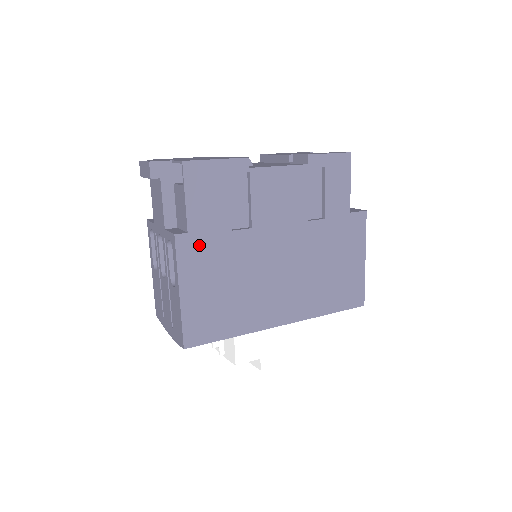
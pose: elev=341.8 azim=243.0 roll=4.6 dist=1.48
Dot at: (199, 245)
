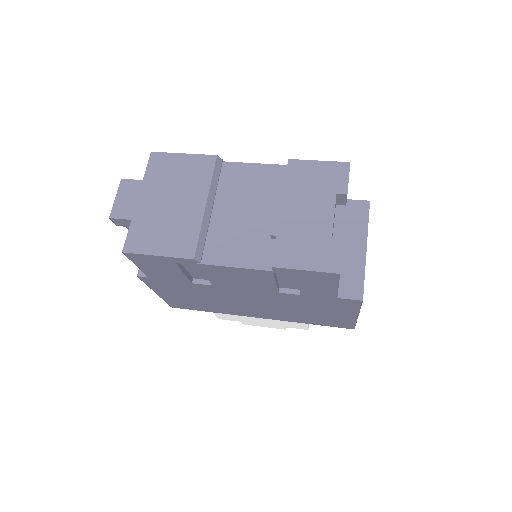
Dot at: (162, 283)
